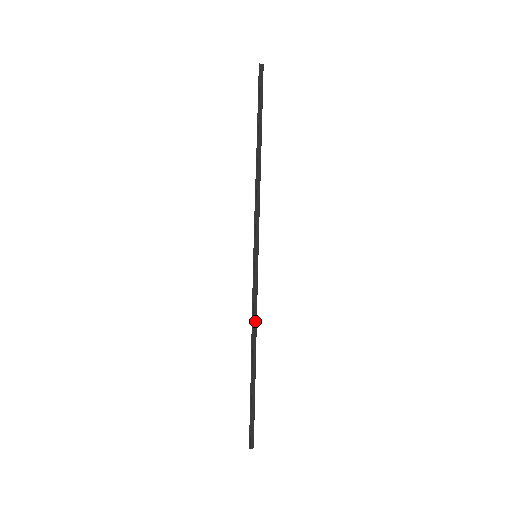
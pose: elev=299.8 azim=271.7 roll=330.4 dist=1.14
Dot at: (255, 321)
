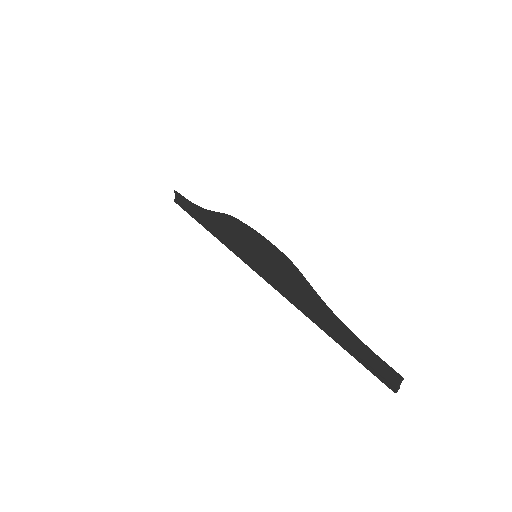
Dot at: (297, 269)
